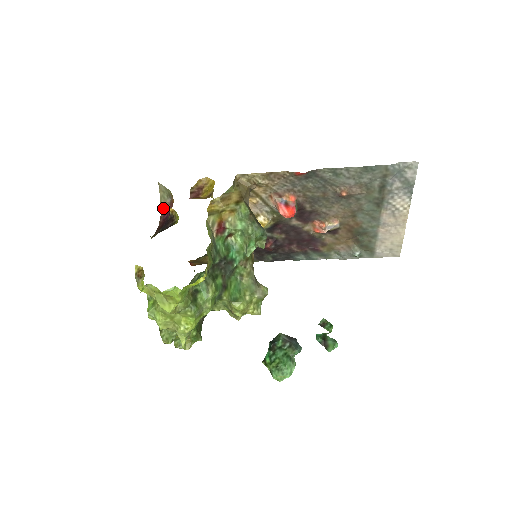
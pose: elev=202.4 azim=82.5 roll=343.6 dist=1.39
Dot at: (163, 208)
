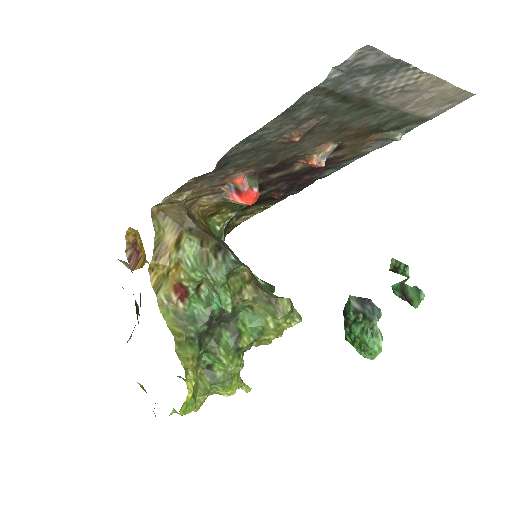
Dot at: occluded
